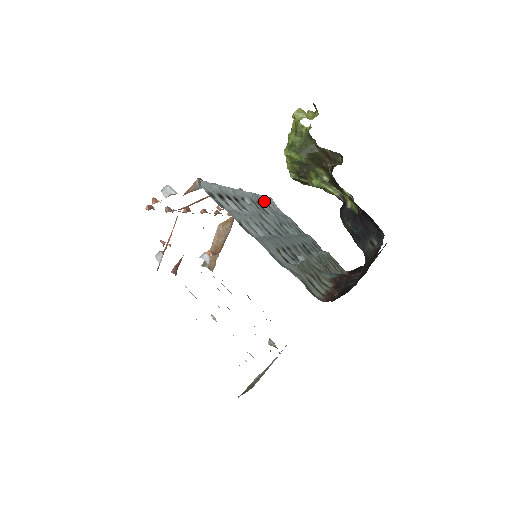
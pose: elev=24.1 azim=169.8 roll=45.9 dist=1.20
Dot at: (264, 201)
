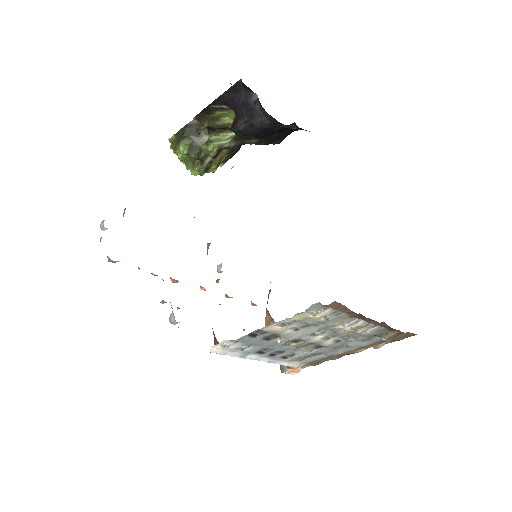
Dot at: occluded
